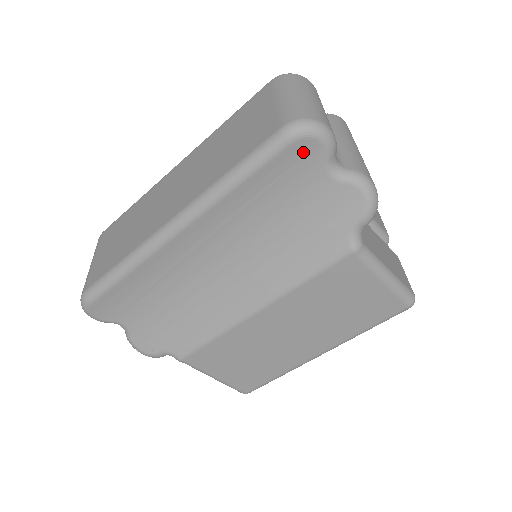
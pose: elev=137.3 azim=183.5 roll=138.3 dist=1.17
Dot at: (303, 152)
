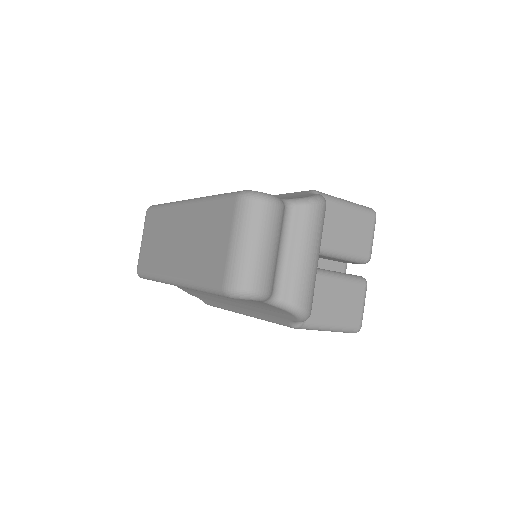
Dot at: occluded
